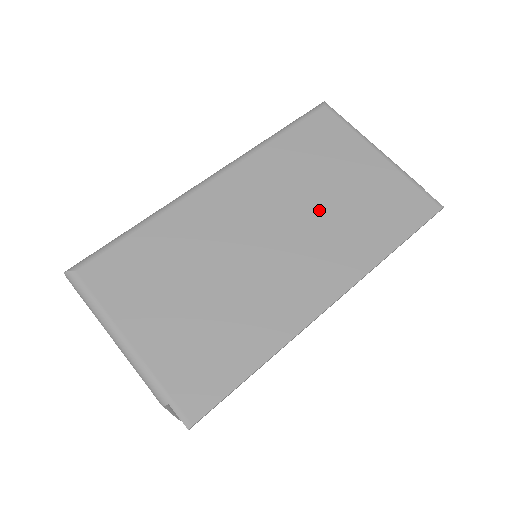
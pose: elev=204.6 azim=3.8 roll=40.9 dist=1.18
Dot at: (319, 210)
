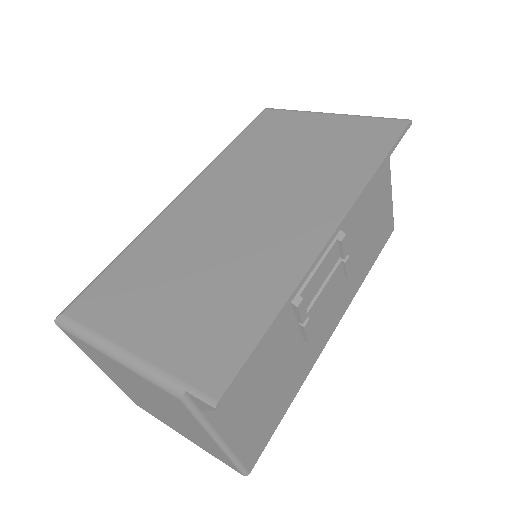
Dot at: (289, 172)
